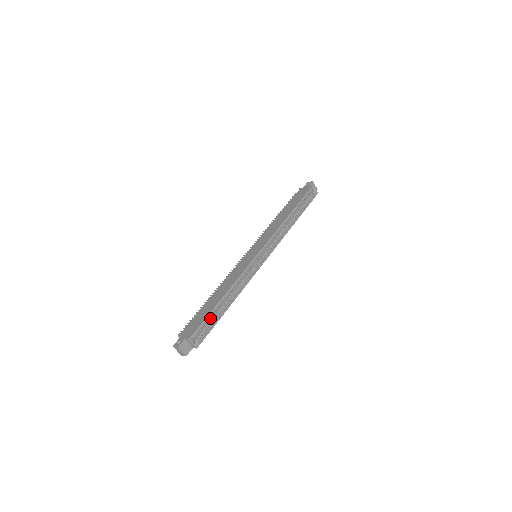
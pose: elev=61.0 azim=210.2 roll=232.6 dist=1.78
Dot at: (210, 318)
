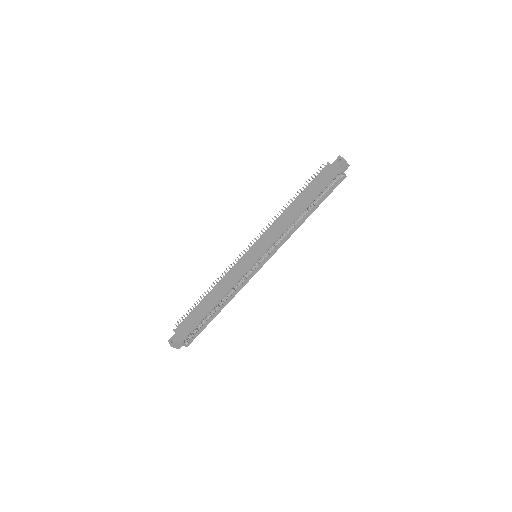
Dot at: occluded
